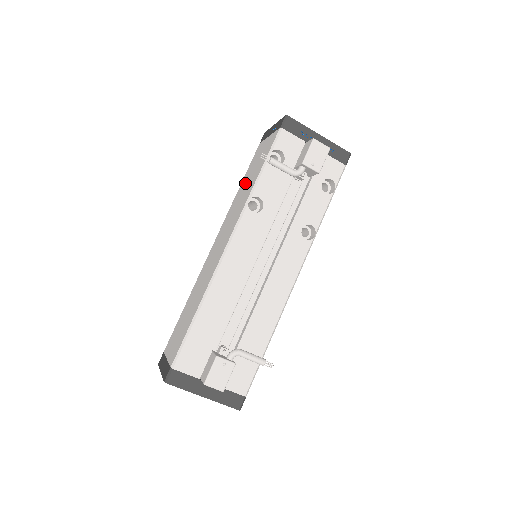
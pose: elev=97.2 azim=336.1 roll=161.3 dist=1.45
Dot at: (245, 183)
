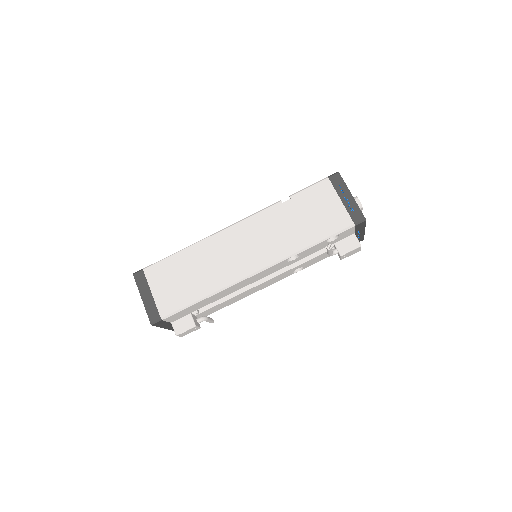
Dot at: (295, 214)
